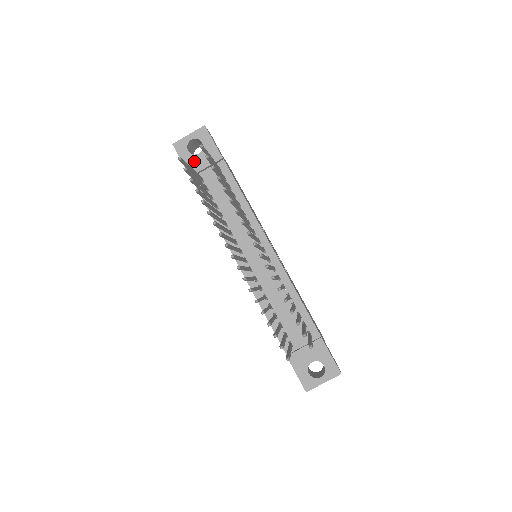
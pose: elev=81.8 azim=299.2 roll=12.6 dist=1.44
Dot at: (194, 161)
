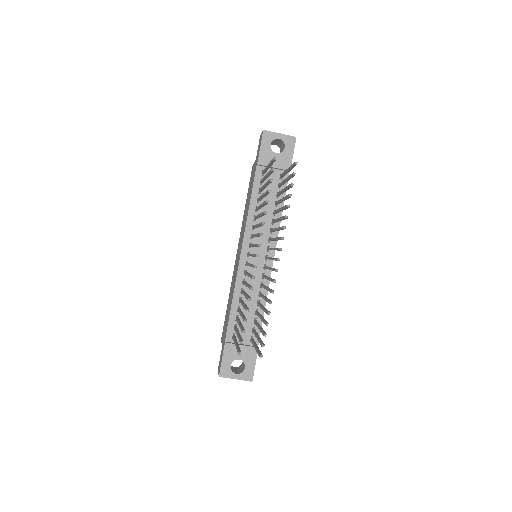
Dot at: (269, 156)
